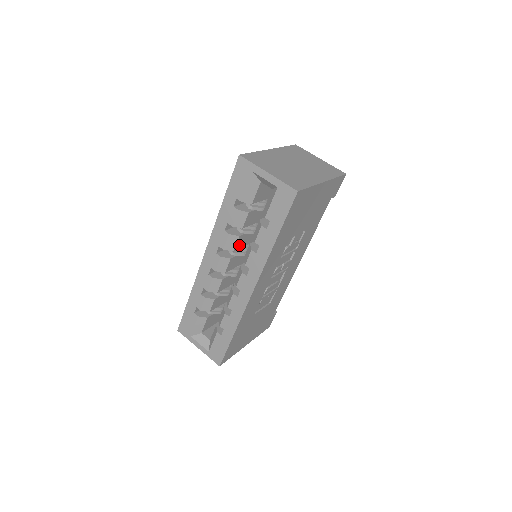
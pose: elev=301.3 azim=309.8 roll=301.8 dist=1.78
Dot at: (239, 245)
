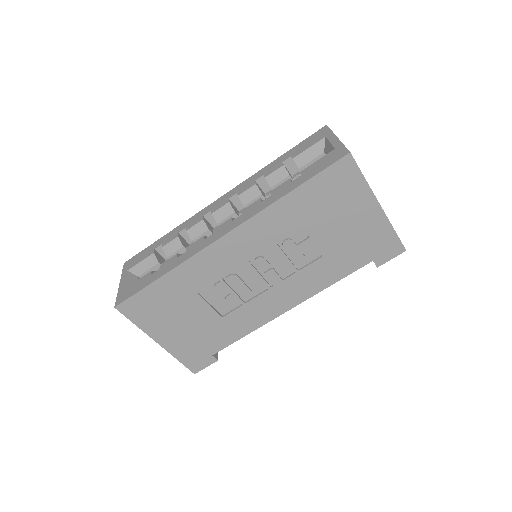
Dot at: occluded
